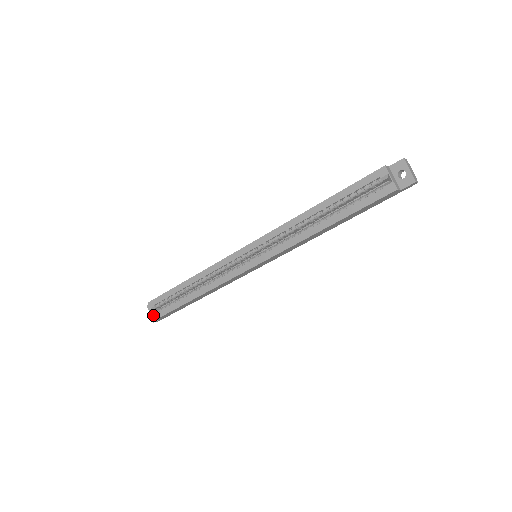
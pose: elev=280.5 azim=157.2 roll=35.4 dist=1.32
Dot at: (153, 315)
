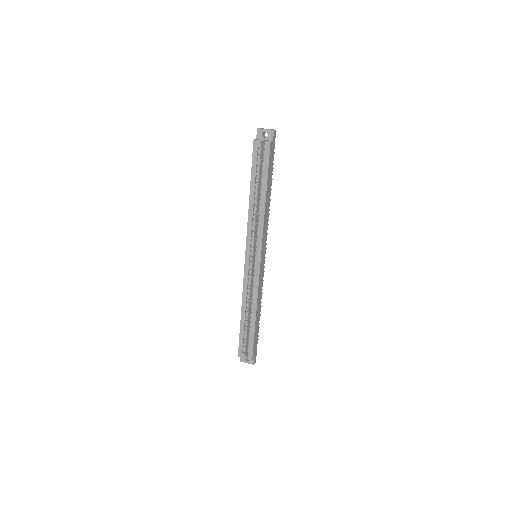
Dot at: (248, 358)
